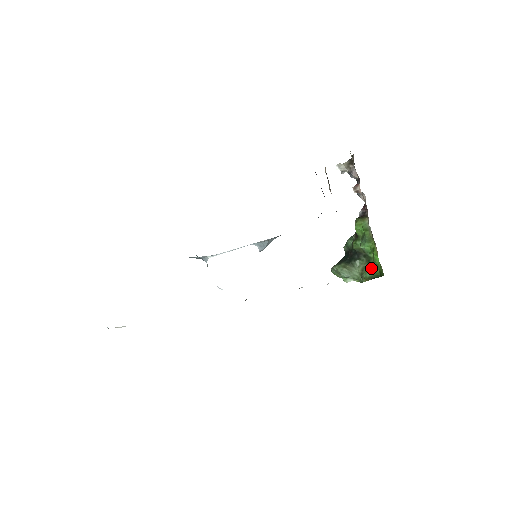
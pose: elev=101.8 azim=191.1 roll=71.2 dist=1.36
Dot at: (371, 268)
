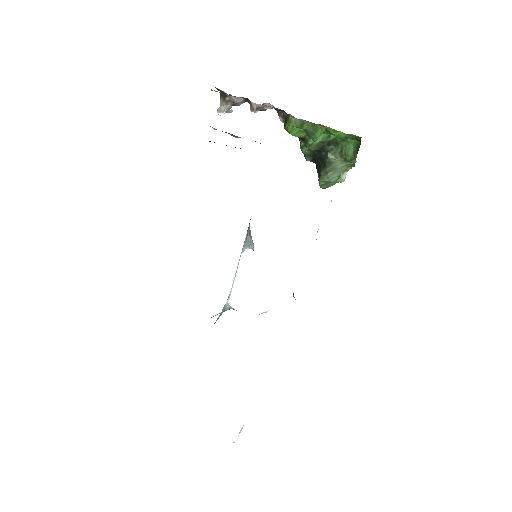
Dot at: (345, 146)
